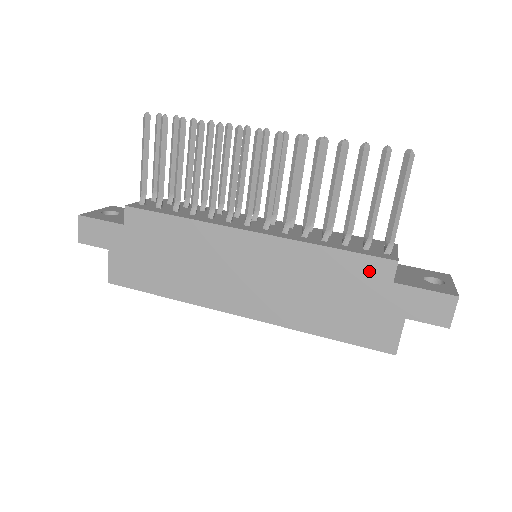
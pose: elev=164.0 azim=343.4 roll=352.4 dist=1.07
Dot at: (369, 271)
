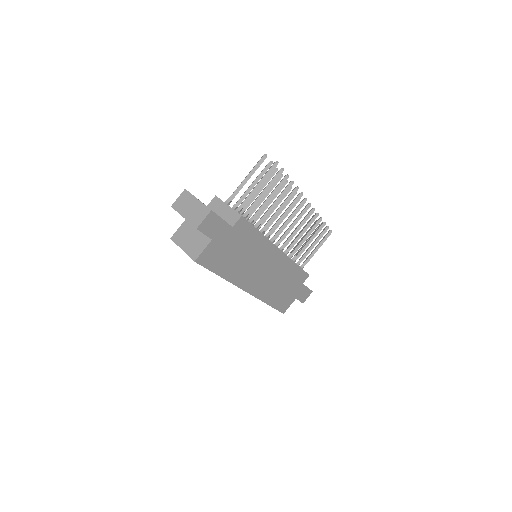
Dot at: (301, 278)
